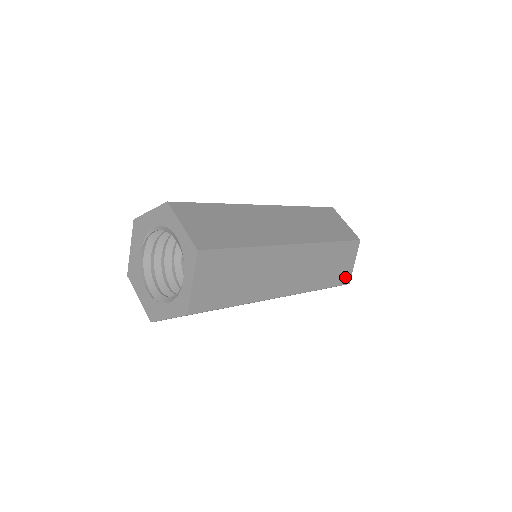
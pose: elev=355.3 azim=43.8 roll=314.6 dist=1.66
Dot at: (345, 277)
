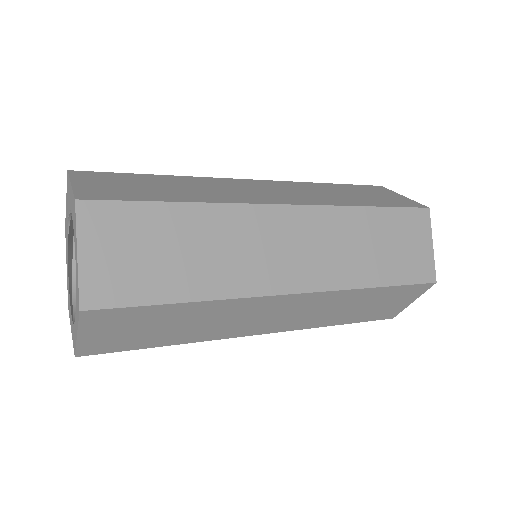
Dot at: (388, 313)
